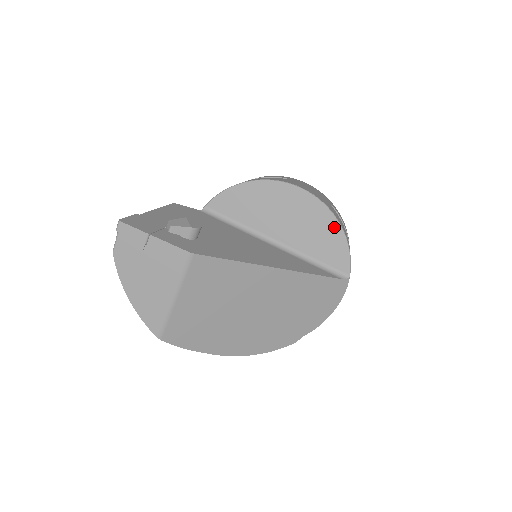
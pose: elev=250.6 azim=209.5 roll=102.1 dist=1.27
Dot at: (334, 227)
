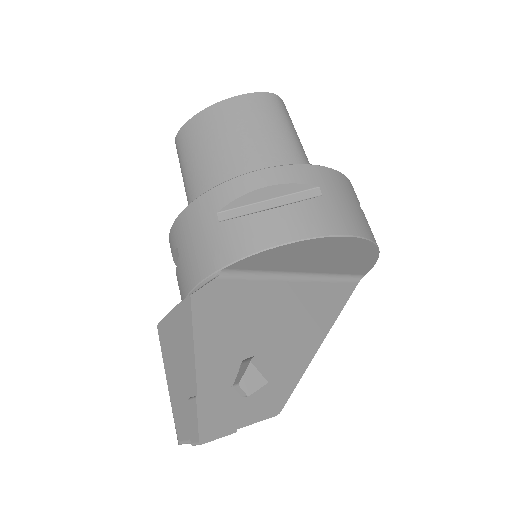
Dot at: (372, 254)
